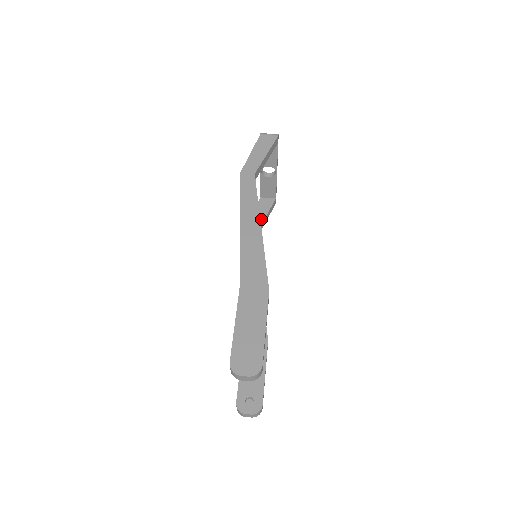
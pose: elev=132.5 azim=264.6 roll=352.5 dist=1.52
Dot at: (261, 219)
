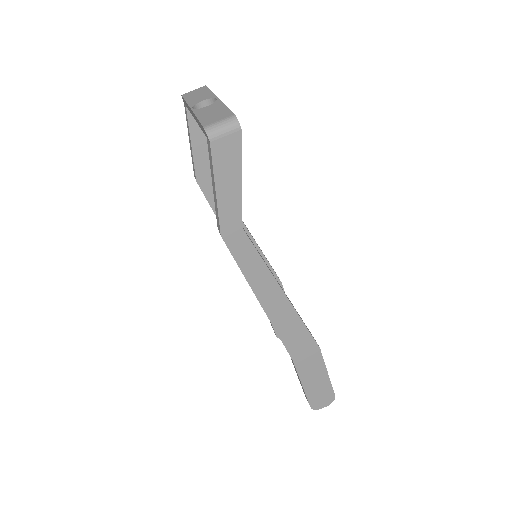
Dot at: (207, 147)
